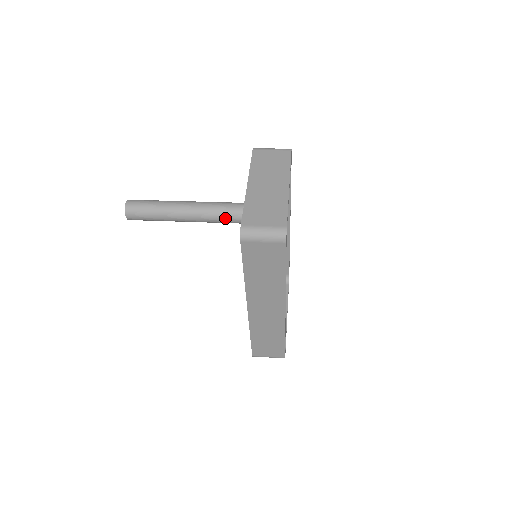
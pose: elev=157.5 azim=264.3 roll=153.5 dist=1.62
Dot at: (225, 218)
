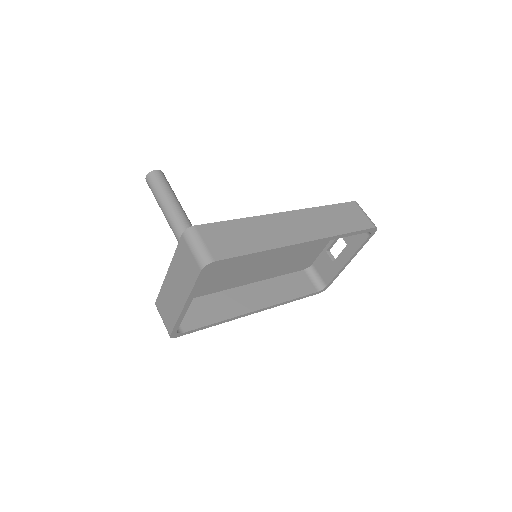
Dot at: occluded
